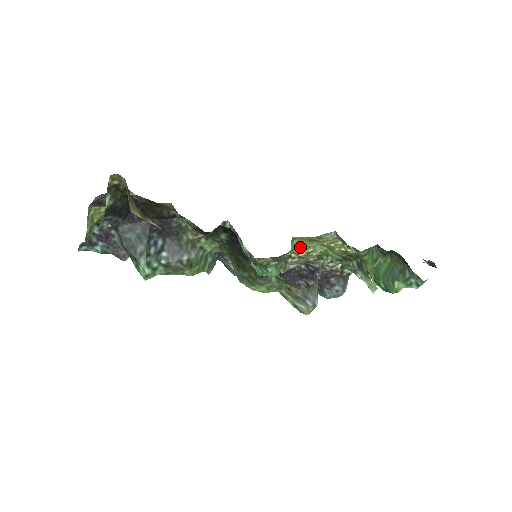
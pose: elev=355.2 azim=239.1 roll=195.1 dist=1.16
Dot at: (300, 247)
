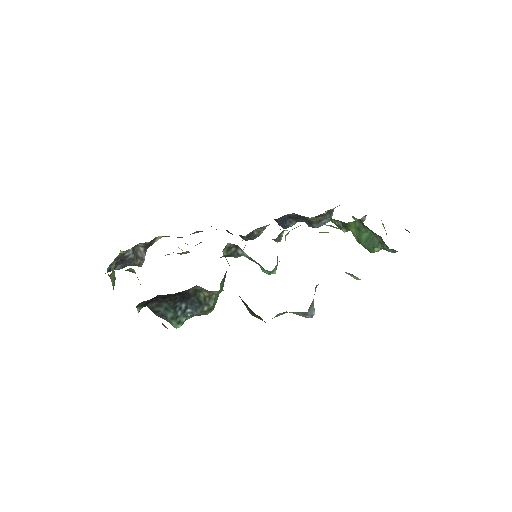
Dot at: occluded
